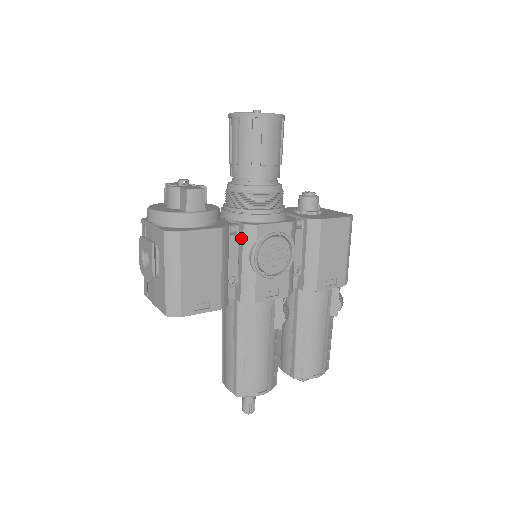
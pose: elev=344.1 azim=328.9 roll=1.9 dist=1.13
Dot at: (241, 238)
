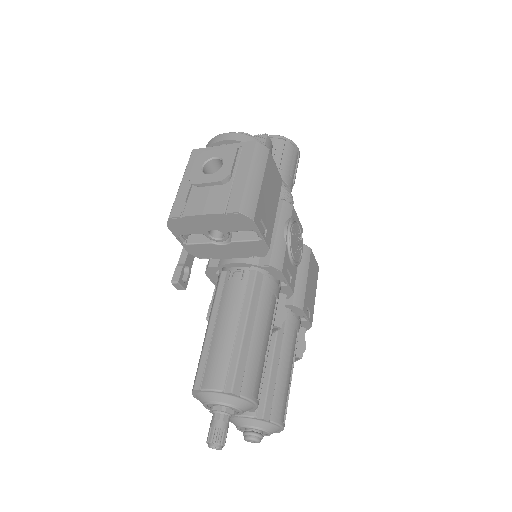
Dot at: (278, 210)
